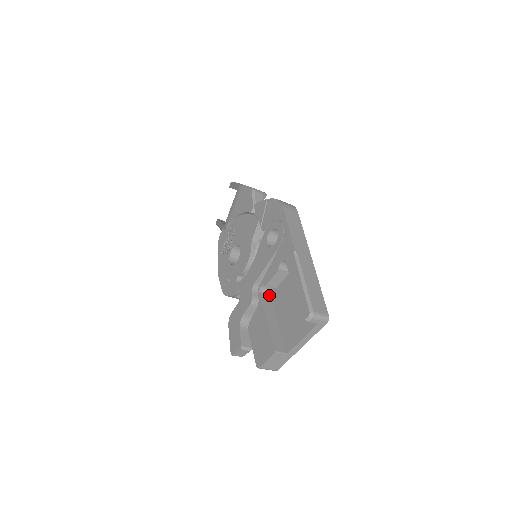
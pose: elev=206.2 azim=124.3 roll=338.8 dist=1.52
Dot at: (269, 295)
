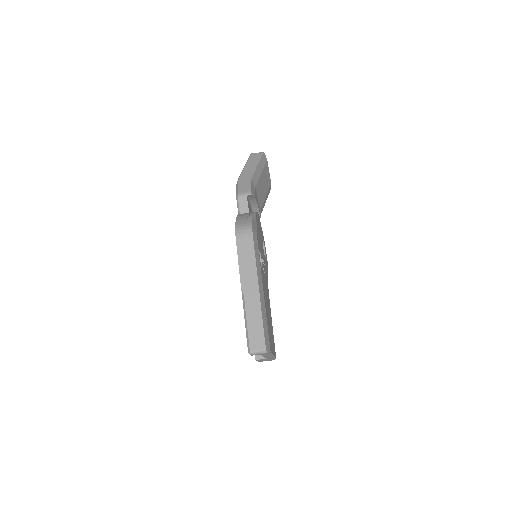
Dot at: occluded
